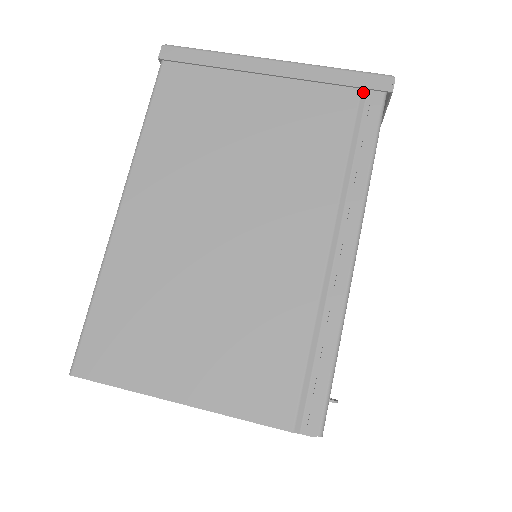
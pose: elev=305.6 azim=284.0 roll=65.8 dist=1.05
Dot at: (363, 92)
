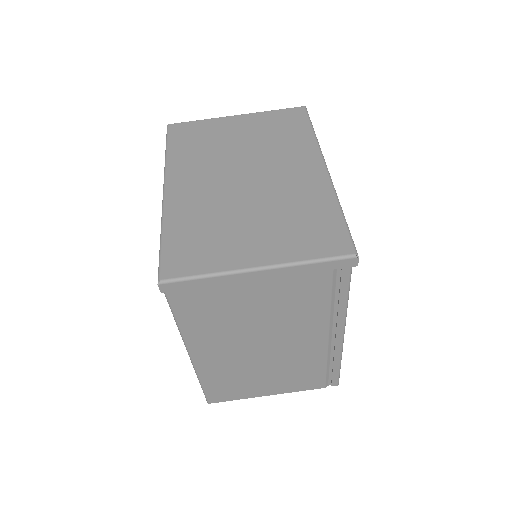
Dot at: (335, 268)
